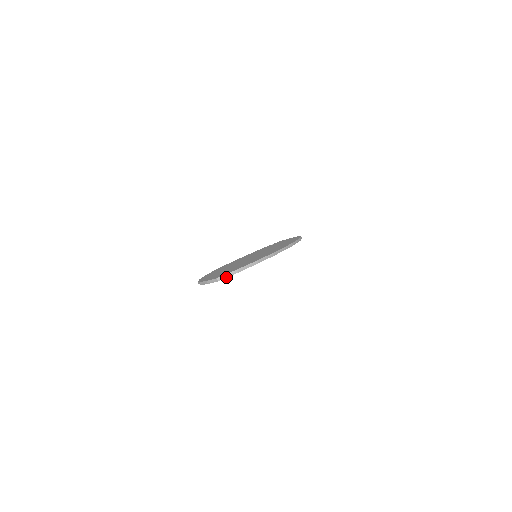
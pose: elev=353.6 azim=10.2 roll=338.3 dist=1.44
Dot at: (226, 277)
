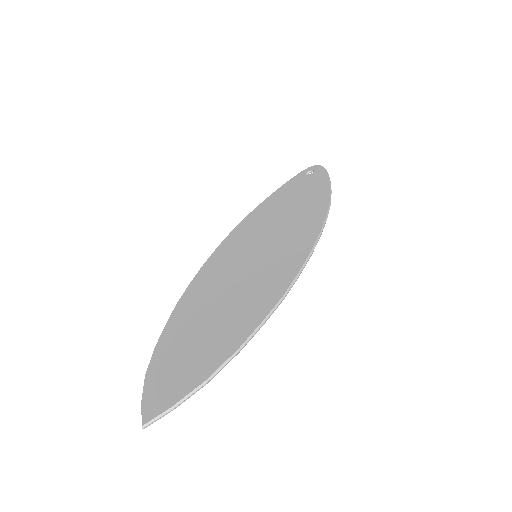
Dot at: (156, 420)
